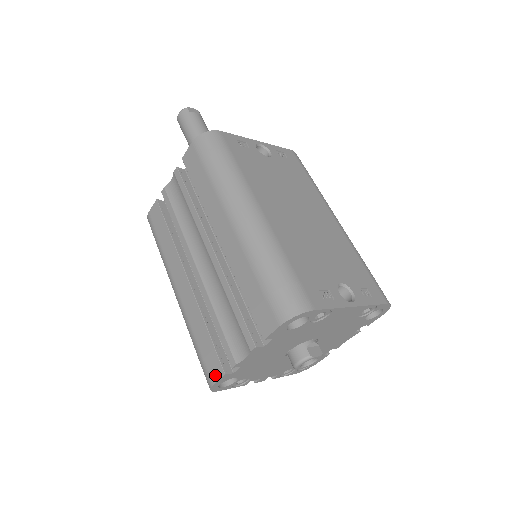
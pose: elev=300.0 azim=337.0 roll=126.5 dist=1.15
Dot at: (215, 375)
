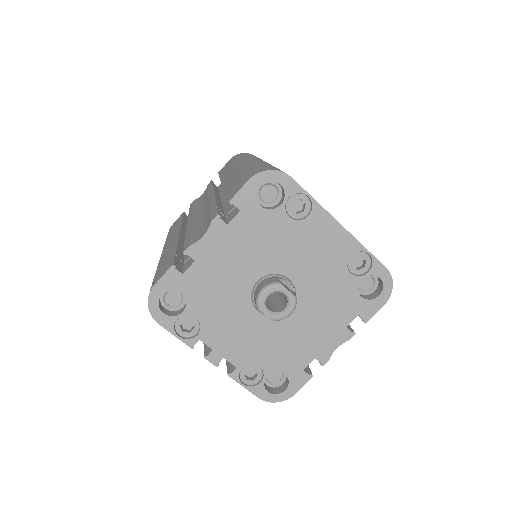
Dot at: (161, 274)
